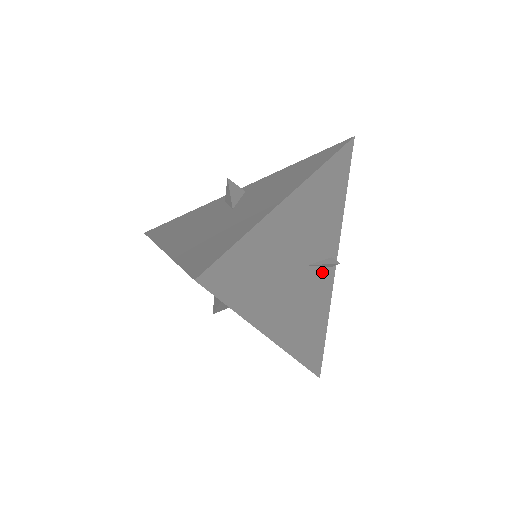
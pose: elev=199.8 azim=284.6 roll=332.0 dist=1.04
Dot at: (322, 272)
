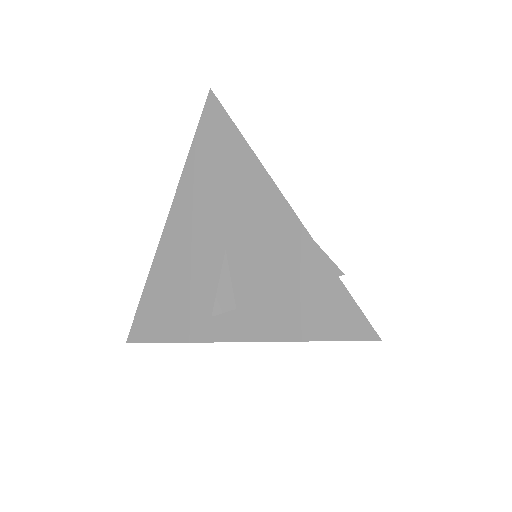
Dot at: occluded
